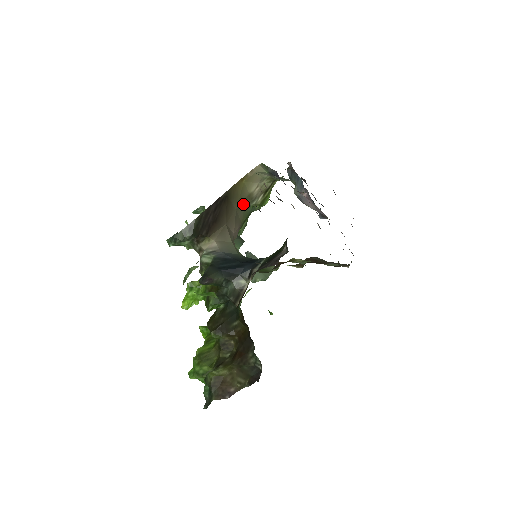
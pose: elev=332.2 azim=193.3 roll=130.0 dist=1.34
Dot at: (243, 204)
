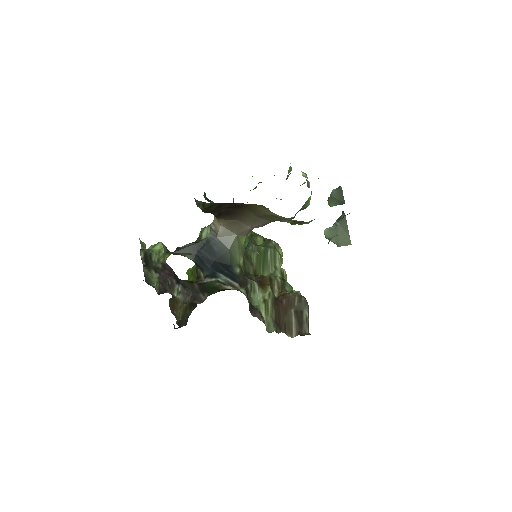
Dot at: (267, 216)
